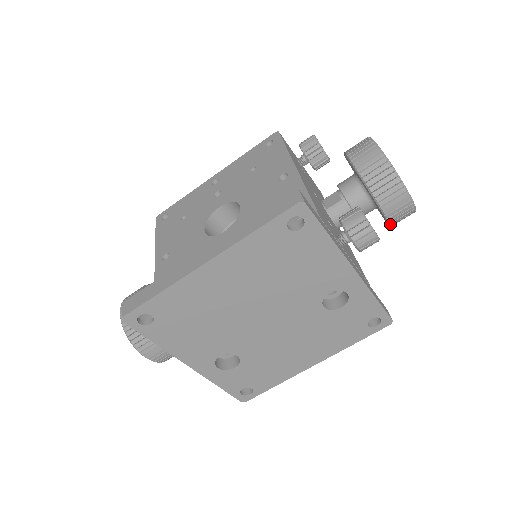
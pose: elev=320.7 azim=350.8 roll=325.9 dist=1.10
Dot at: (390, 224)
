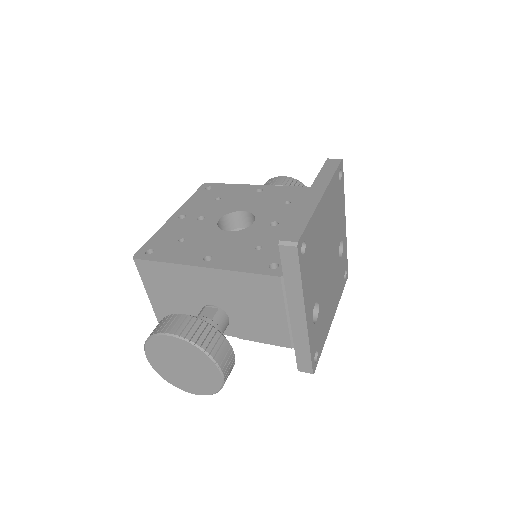
Dot at: occluded
